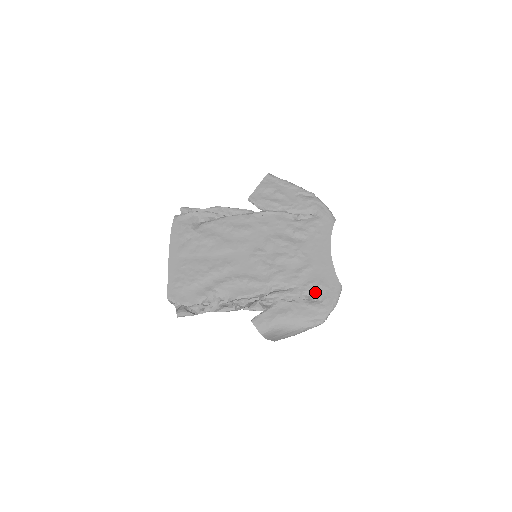
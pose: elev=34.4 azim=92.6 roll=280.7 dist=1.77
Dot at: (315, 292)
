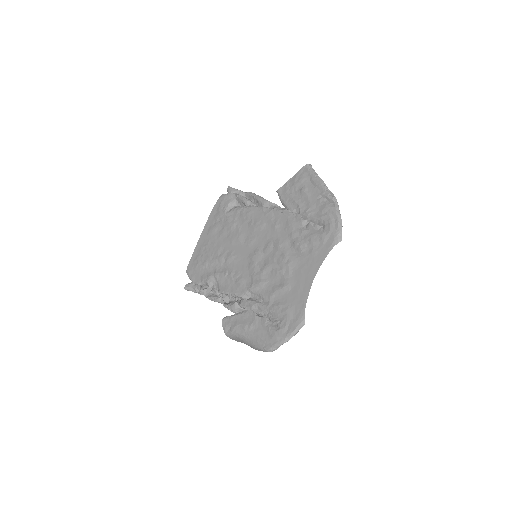
Dot at: (279, 316)
